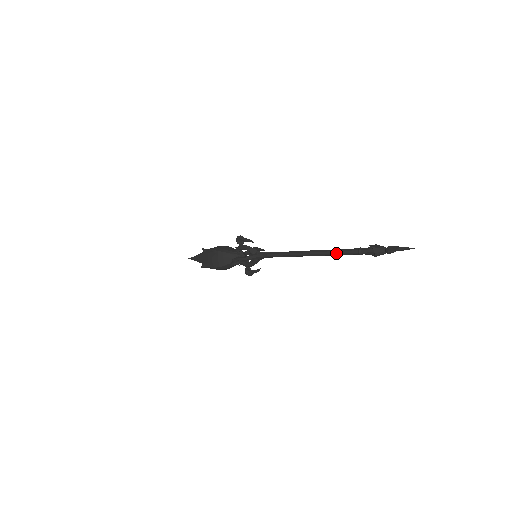
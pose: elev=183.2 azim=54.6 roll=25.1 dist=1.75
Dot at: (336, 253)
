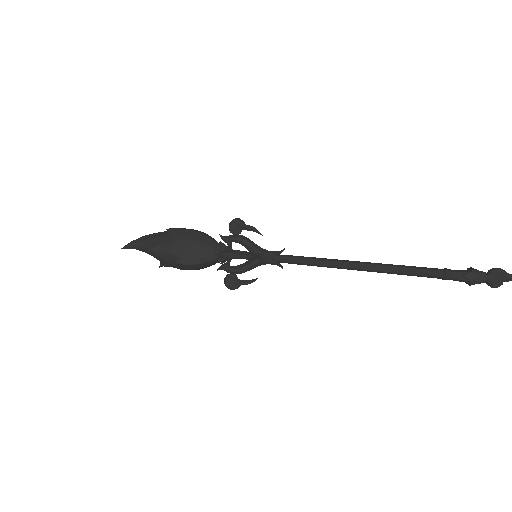
Dot at: occluded
